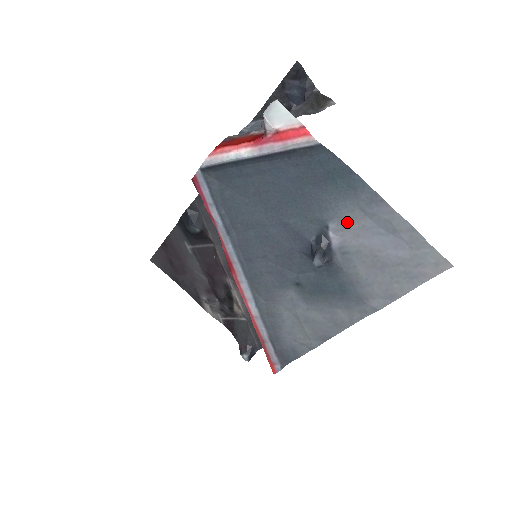
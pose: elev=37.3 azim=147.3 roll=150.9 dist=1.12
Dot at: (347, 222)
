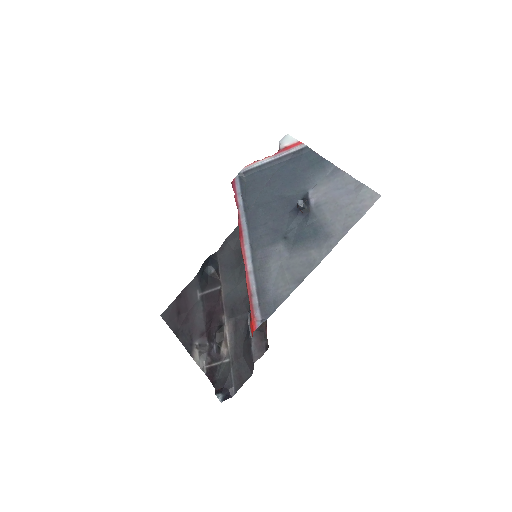
Dot at: (319, 187)
